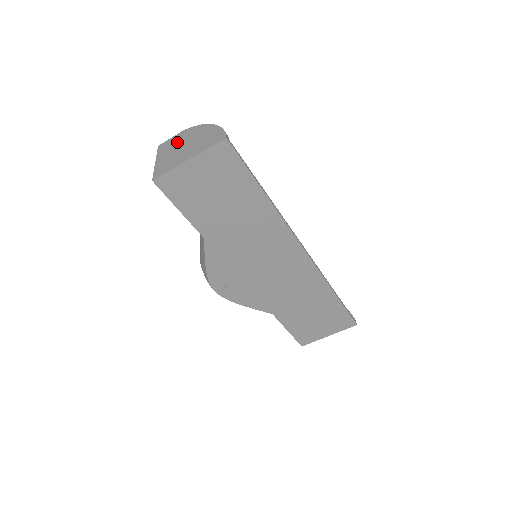
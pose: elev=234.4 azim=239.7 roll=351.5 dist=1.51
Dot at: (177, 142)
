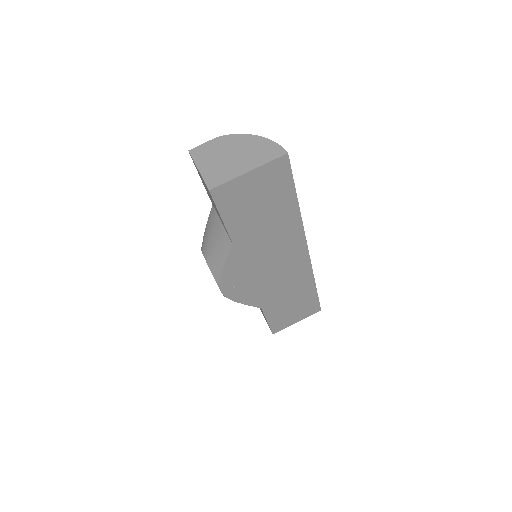
Dot at: (217, 150)
